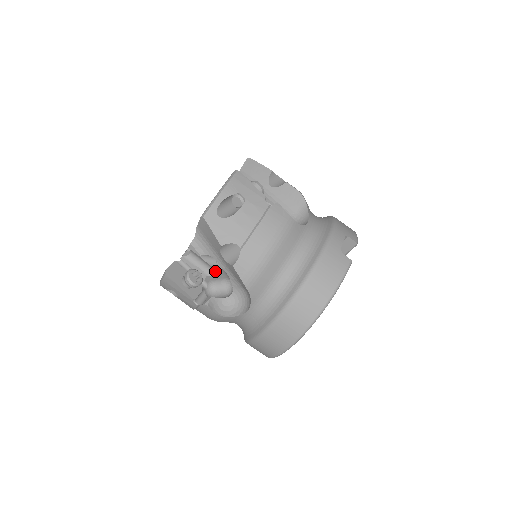
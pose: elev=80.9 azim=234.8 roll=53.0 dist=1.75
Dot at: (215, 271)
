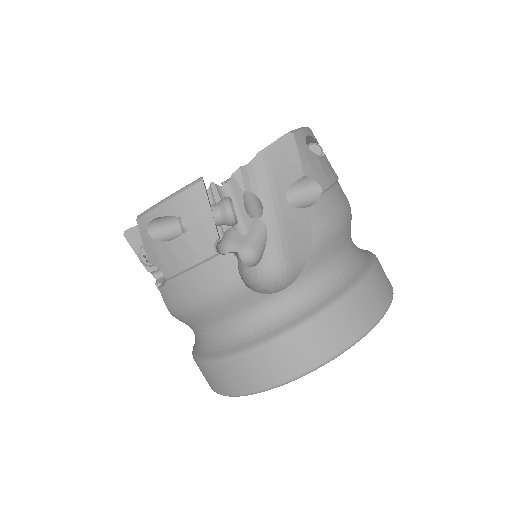
Dot at: (244, 226)
